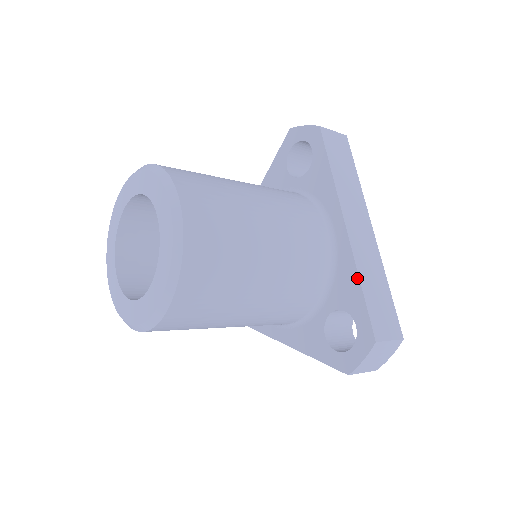
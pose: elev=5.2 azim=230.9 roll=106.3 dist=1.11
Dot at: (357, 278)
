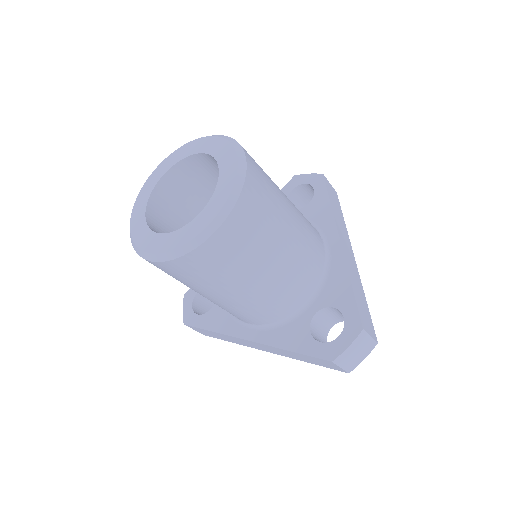
Dot at: (348, 280)
